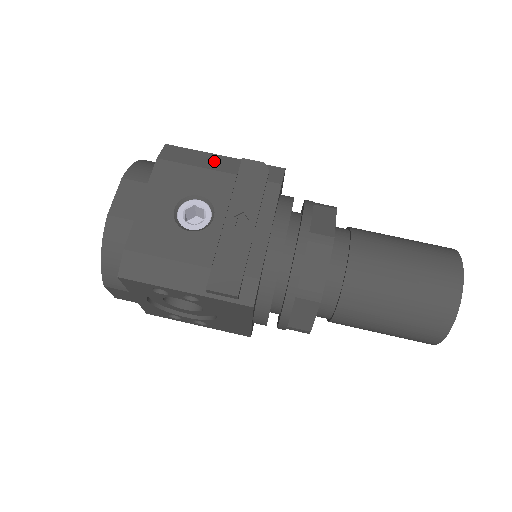
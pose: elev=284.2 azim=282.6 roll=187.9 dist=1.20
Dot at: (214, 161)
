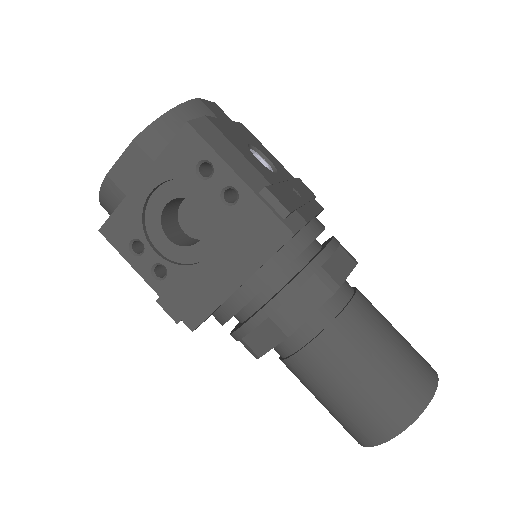
Dot at: occluded
